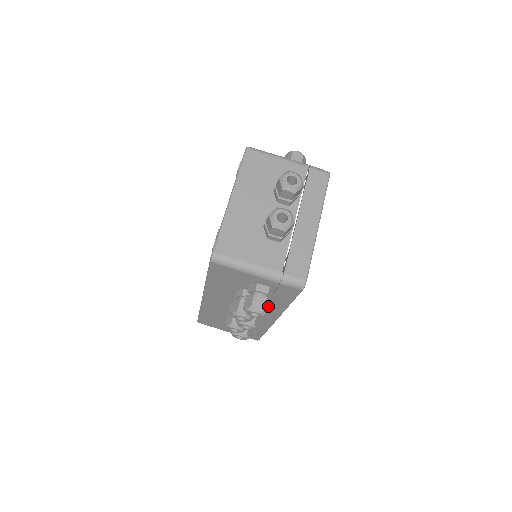
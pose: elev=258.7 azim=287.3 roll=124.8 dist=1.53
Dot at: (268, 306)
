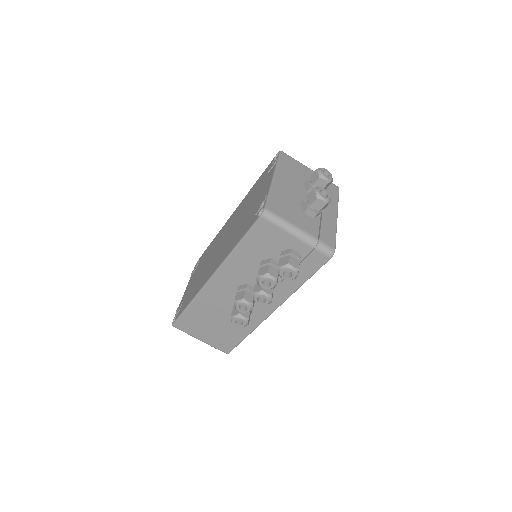
Dot at: occluded
